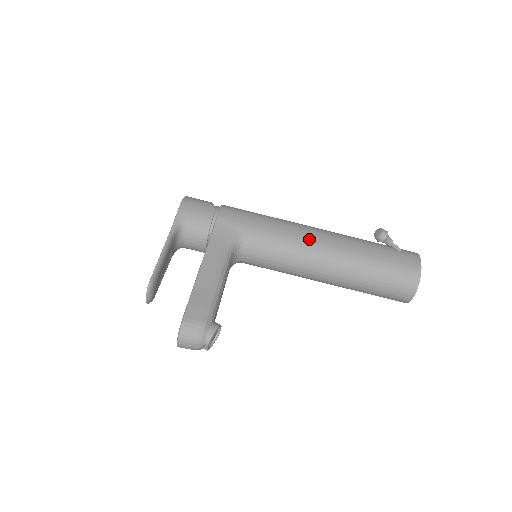
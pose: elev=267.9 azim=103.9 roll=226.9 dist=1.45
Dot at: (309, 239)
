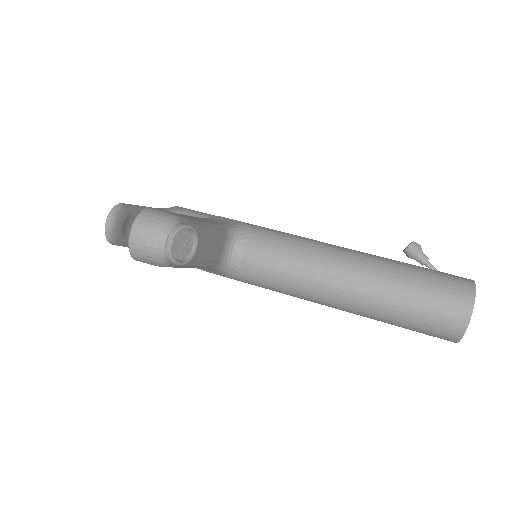
Dot at: (323, 242)
